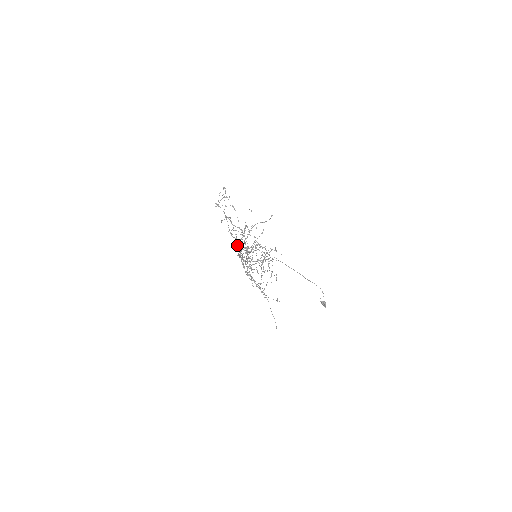
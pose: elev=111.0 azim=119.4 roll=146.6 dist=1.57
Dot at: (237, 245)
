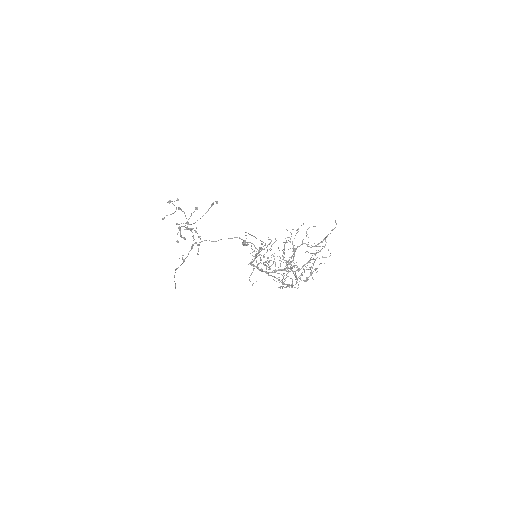
Dot at: occluded
